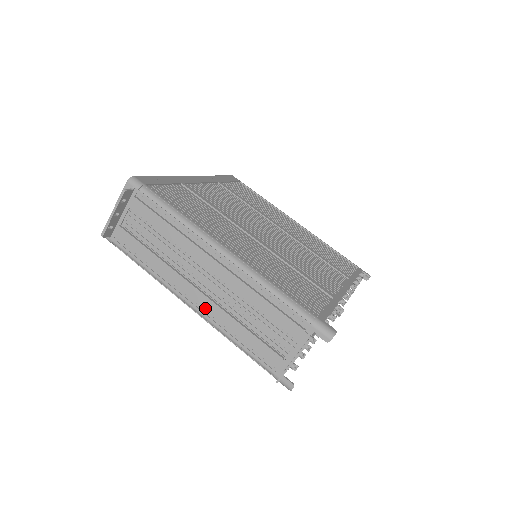
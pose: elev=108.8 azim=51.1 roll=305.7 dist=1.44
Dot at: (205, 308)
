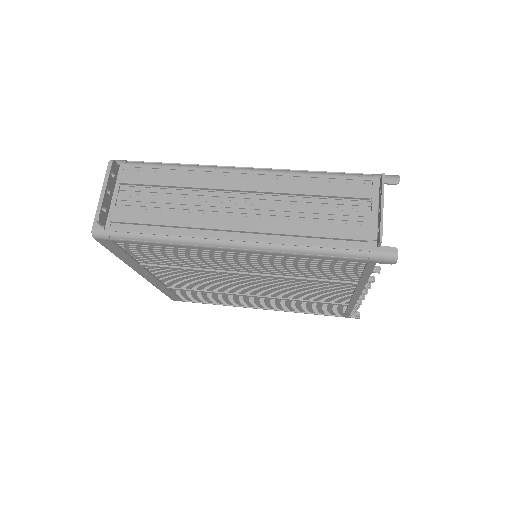
Dot at: (255, 229)
